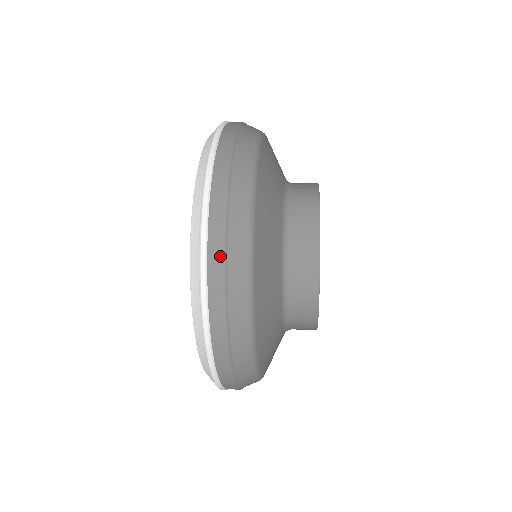
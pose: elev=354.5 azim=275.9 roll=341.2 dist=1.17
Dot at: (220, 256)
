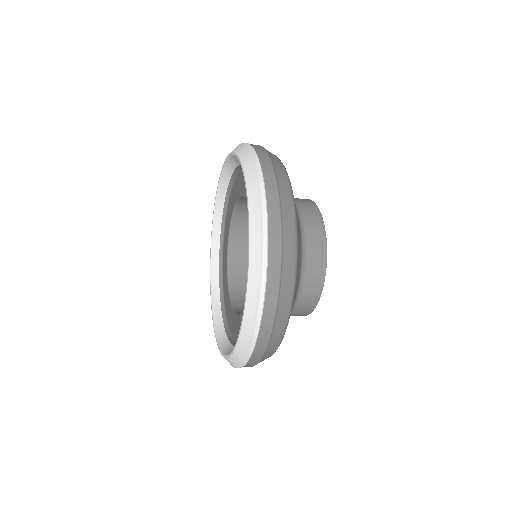
Dot at: (271, 169)
